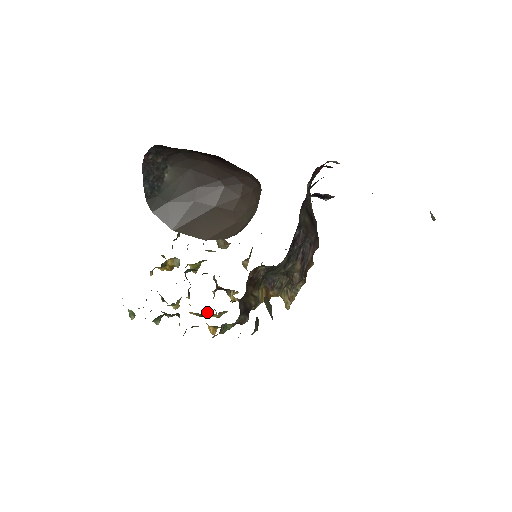
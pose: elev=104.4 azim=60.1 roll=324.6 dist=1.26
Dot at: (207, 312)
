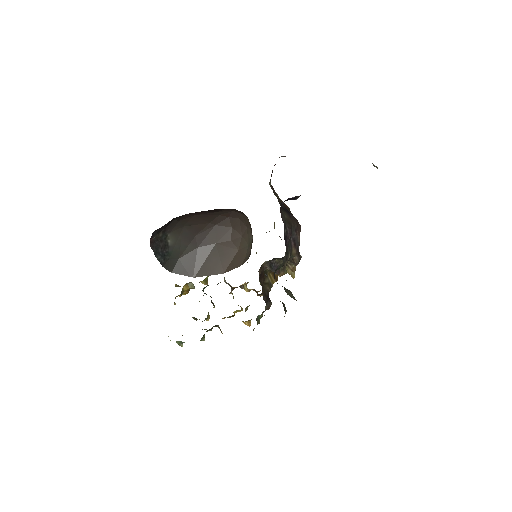
Dot at: (235, 311)
